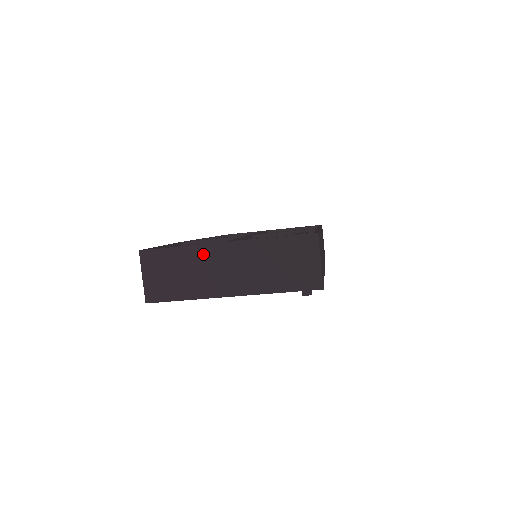
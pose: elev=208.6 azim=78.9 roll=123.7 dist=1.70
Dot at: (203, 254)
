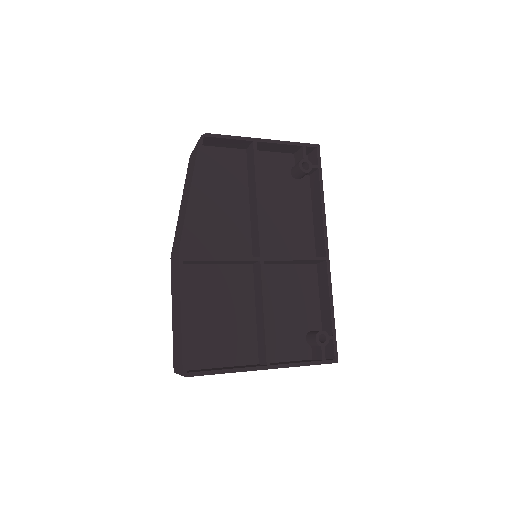
Dot at: occluded
